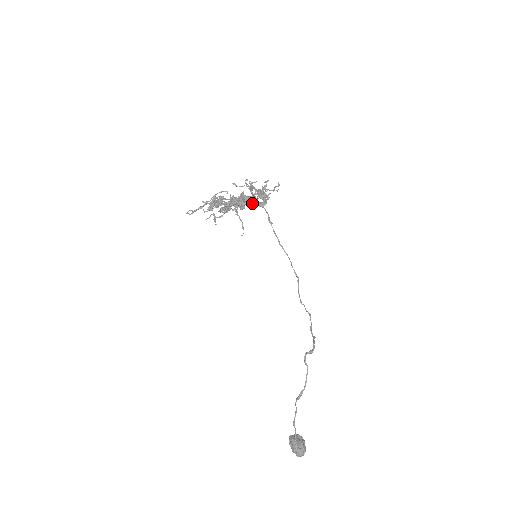
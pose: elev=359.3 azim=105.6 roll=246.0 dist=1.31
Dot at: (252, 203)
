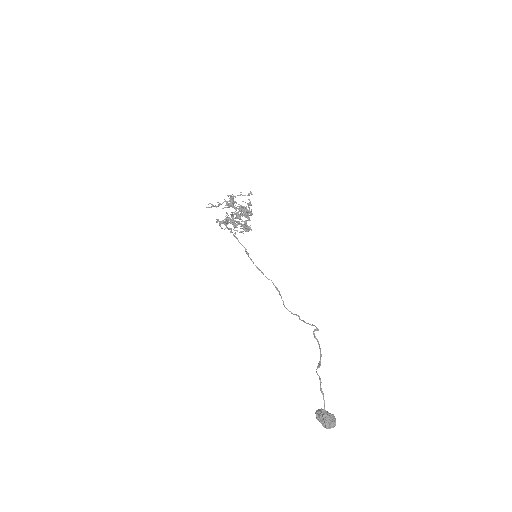
Dot at: (235, 233)
